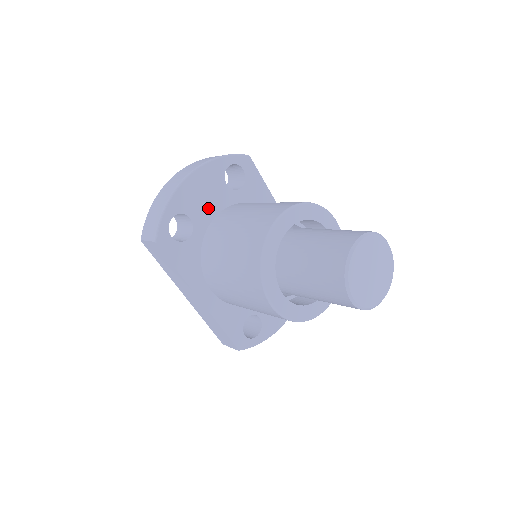
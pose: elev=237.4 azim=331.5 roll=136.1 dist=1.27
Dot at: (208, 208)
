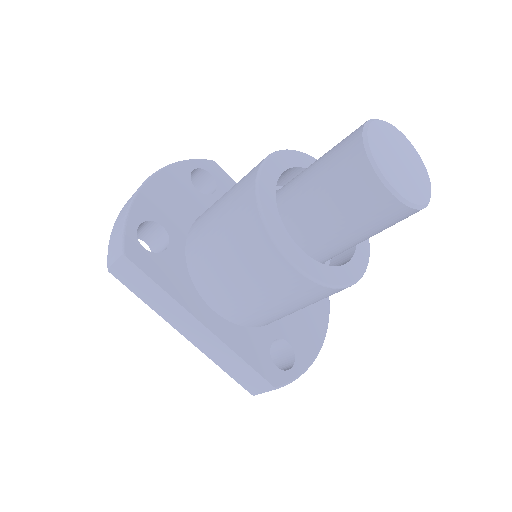
Dot at: (181, 214)
